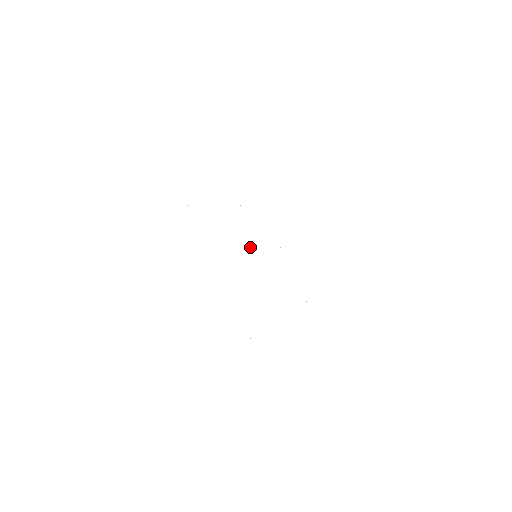
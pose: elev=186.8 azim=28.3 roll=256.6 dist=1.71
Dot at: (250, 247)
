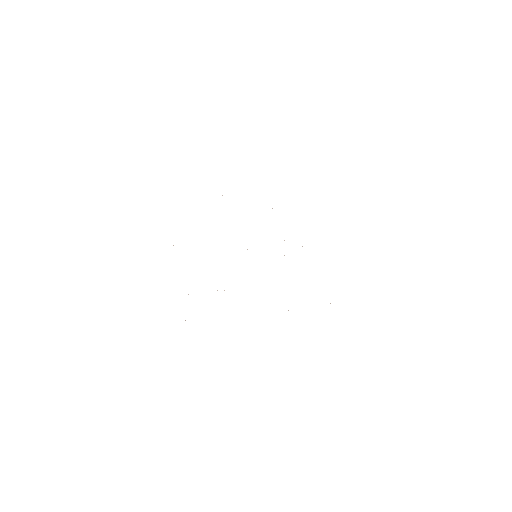
Dot at: occluded
